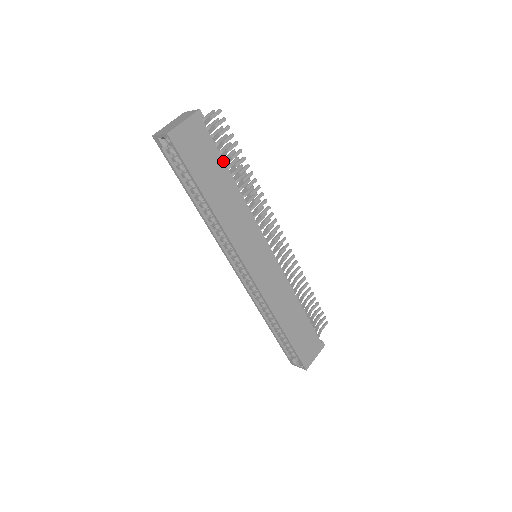
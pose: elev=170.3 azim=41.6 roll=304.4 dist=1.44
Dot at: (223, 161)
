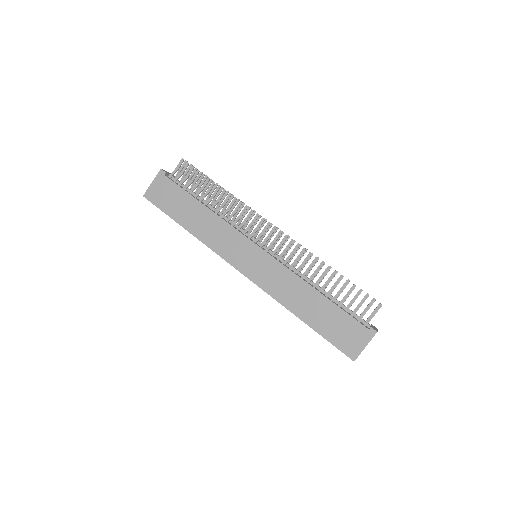
Dot at: (189, 194)
